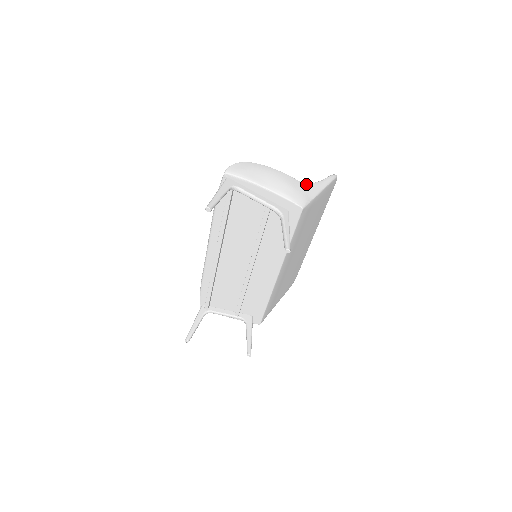
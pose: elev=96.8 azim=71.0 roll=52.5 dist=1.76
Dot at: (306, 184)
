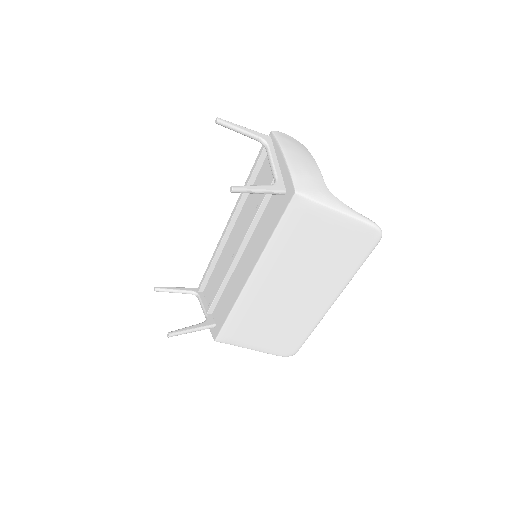
Dot at: (329, 191)
